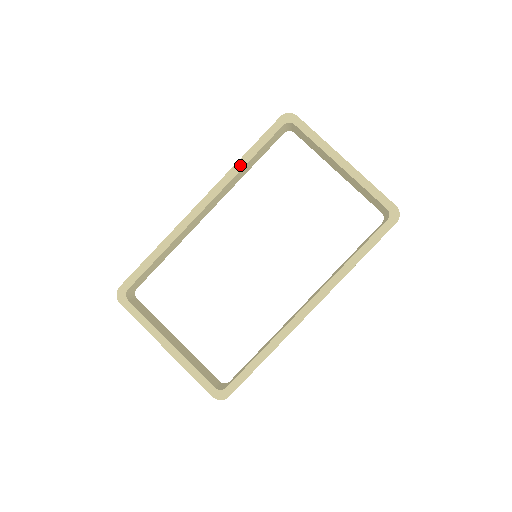
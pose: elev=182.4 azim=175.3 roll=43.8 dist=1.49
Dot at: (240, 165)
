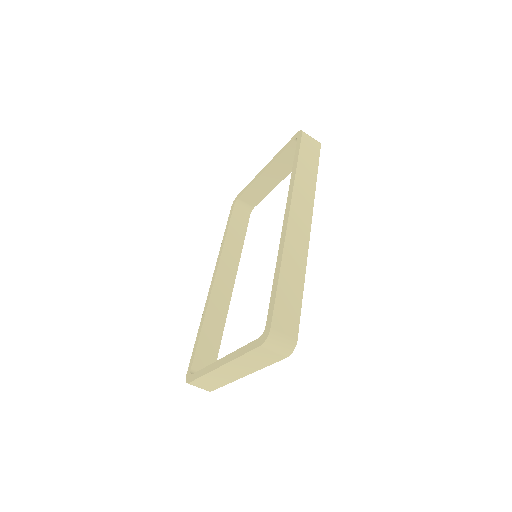
Dot at: (223, 242)
